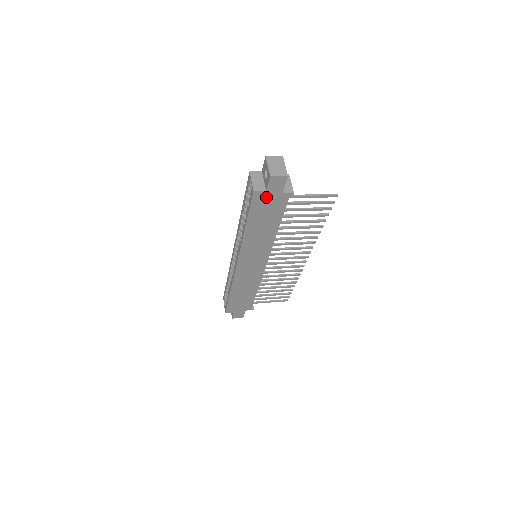
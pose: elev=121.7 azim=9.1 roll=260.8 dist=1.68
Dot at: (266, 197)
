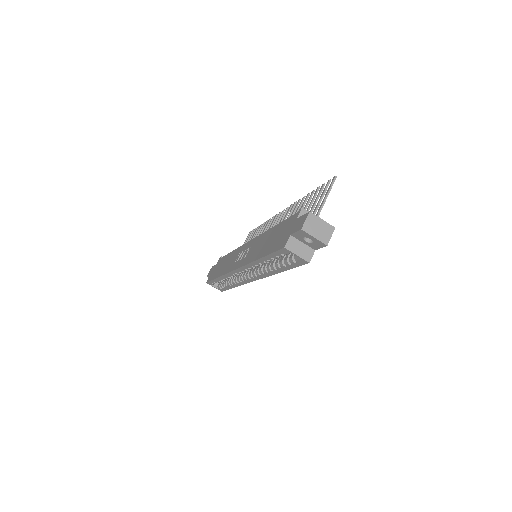
Dot at: occluded
